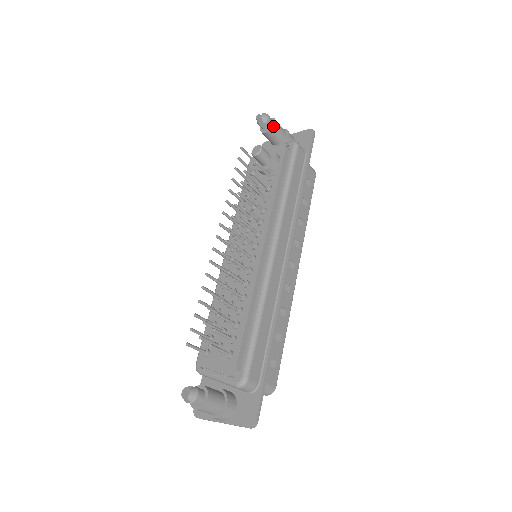
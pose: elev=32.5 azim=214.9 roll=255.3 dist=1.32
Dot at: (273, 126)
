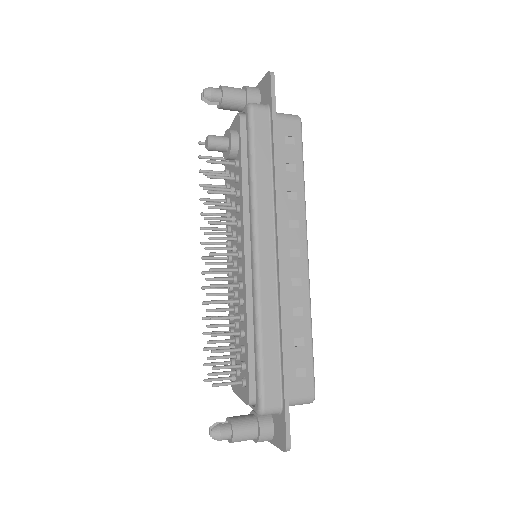
Dot at: (222, 97)
